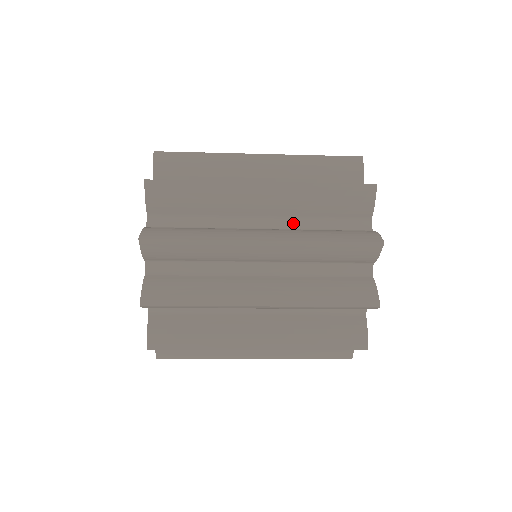
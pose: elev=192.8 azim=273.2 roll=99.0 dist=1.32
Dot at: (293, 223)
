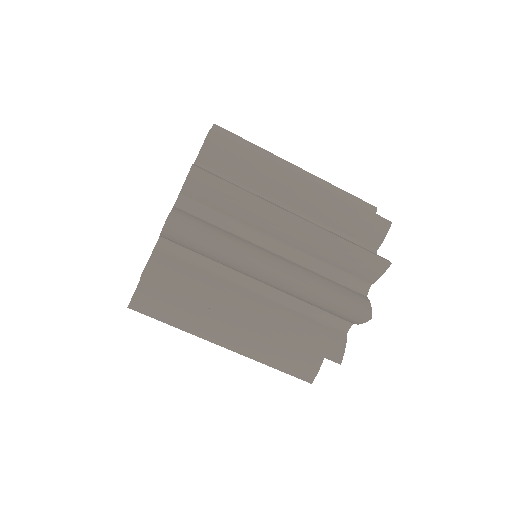
Dot at: occluded
